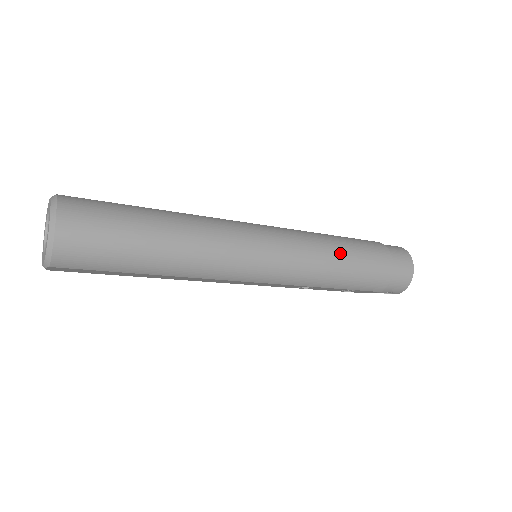
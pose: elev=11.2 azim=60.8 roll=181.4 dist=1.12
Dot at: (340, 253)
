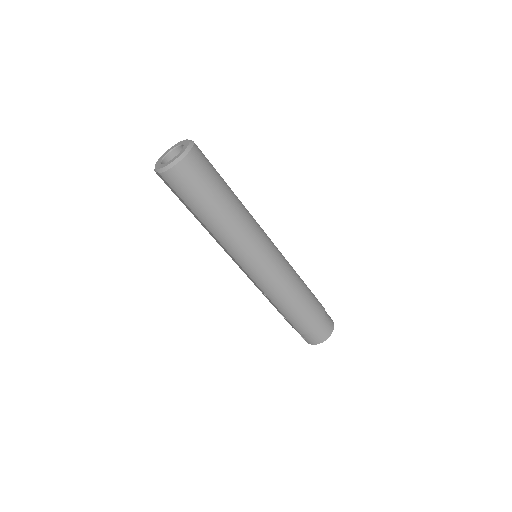
Dot at: (298, 295)
